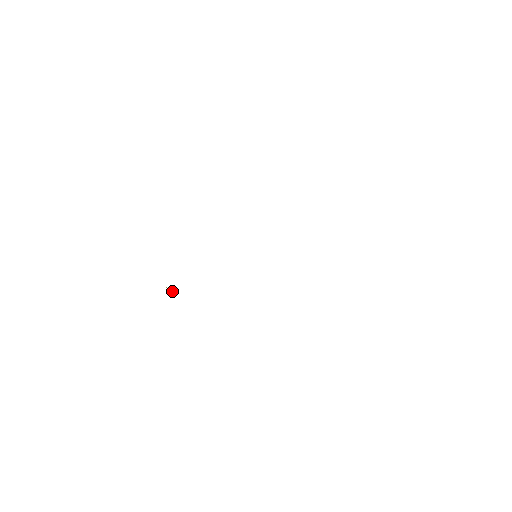
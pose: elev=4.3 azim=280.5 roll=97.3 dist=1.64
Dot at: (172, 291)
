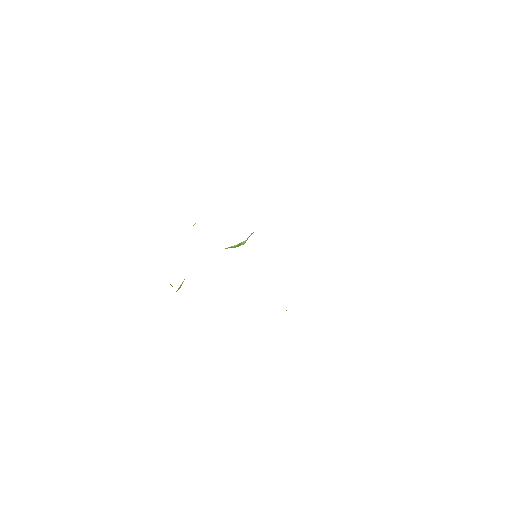
Dot at: occluded
